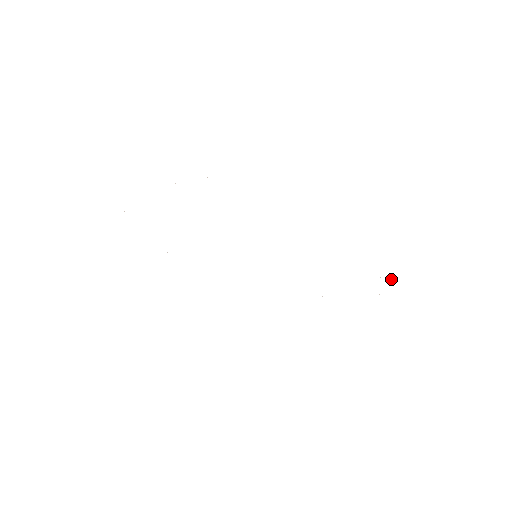
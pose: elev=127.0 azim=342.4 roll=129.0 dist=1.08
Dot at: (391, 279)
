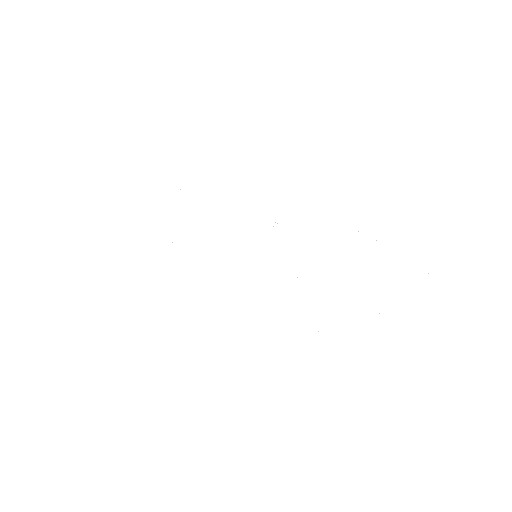
Dot at: occluded
